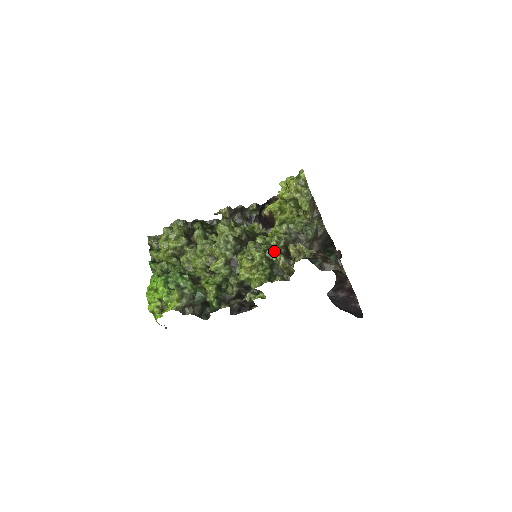
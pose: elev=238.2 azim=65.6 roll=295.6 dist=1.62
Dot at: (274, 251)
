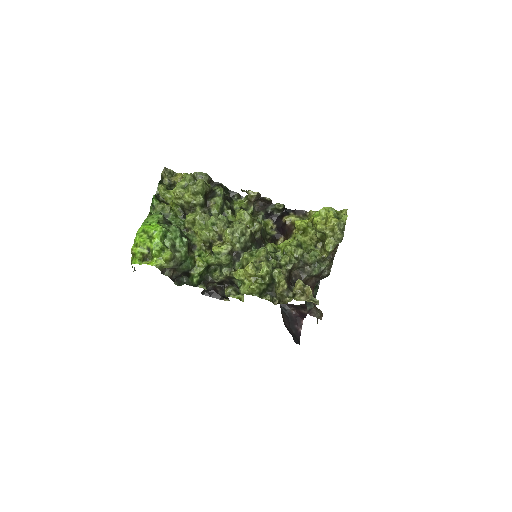
Dot at: (281, 274)
